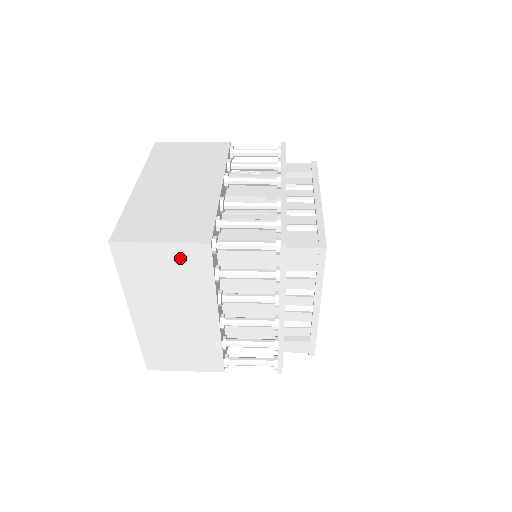
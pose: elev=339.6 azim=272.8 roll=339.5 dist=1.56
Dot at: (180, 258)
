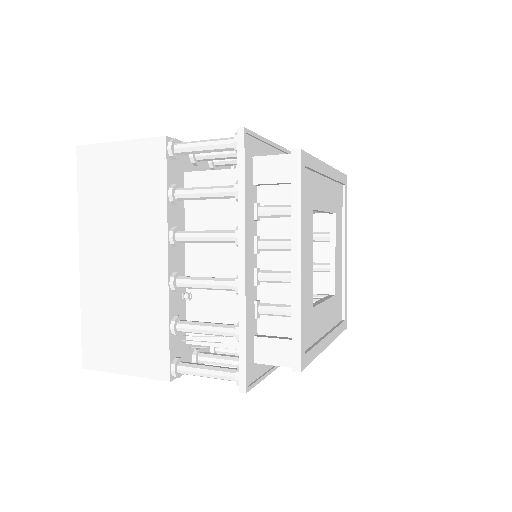
Dot at: (136, 162)
